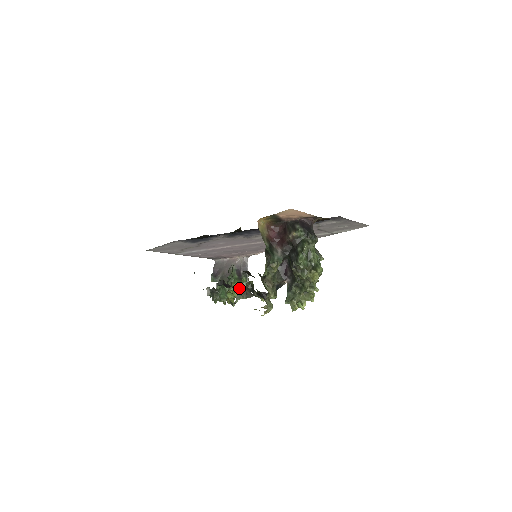
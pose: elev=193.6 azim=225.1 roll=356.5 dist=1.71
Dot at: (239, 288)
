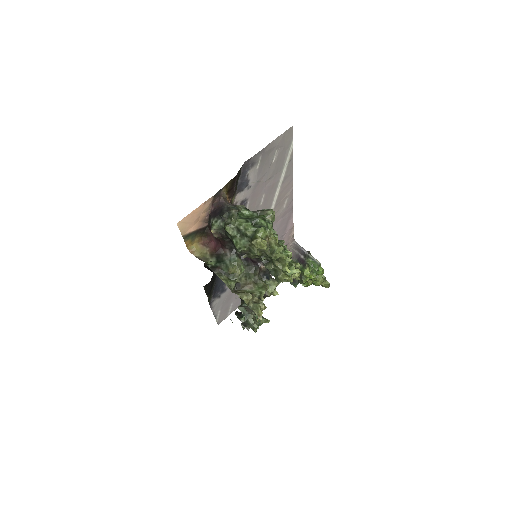
Dot at: (241, 311)
